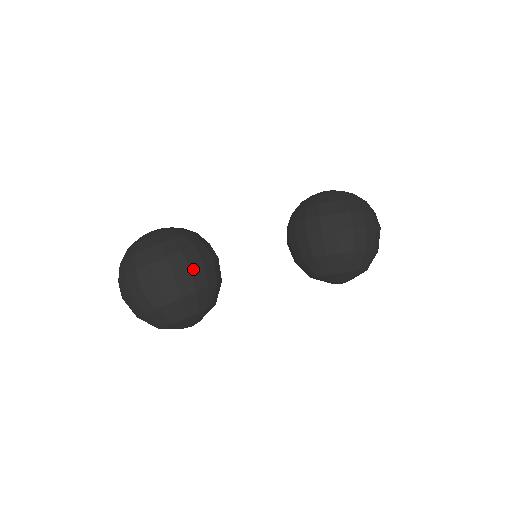
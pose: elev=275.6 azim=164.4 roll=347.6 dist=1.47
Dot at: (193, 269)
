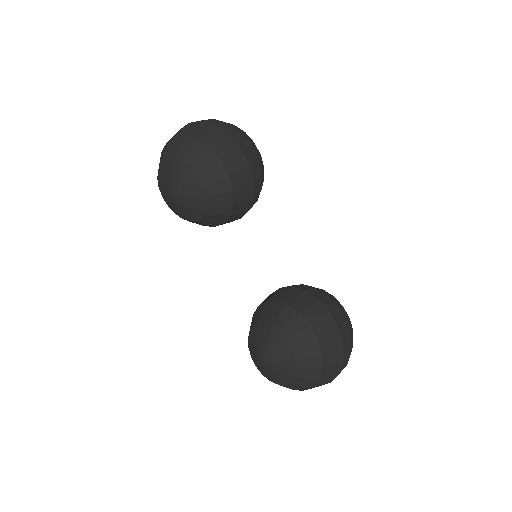
Dot at: (248, 170)
